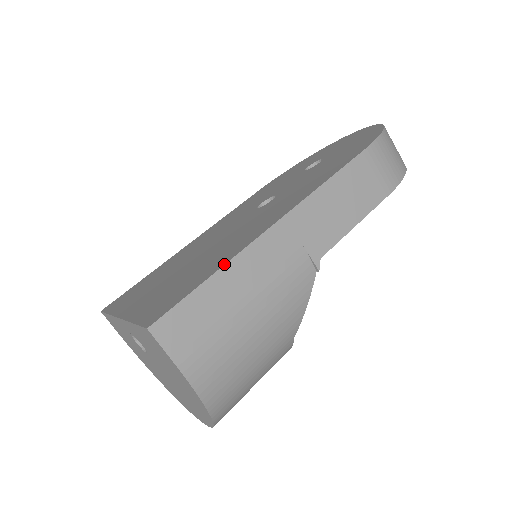
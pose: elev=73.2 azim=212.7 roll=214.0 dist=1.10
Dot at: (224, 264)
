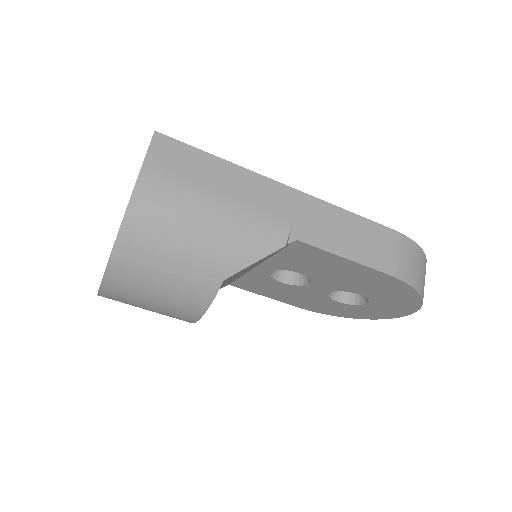
Dot at: occluded
